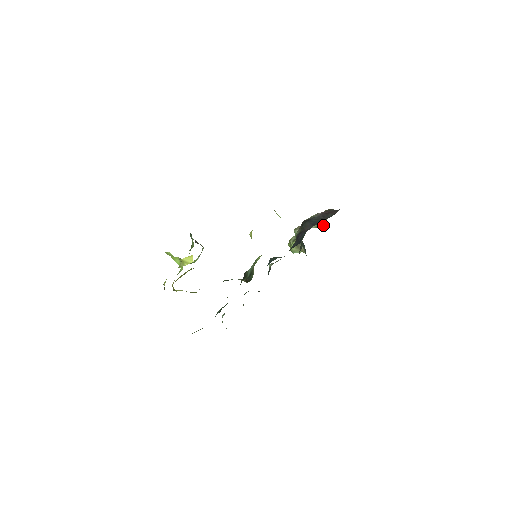
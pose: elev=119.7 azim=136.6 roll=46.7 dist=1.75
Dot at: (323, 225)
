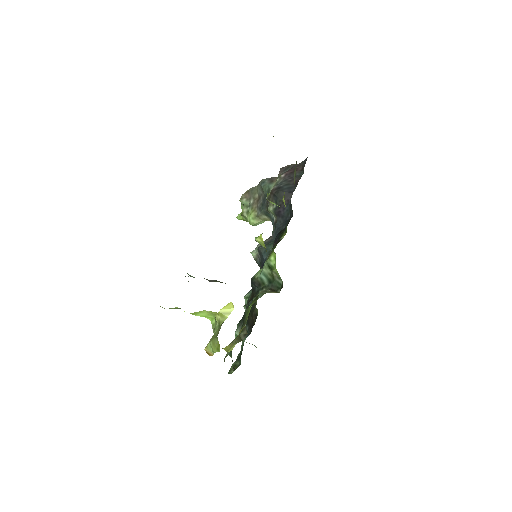
Dot at: occluded
